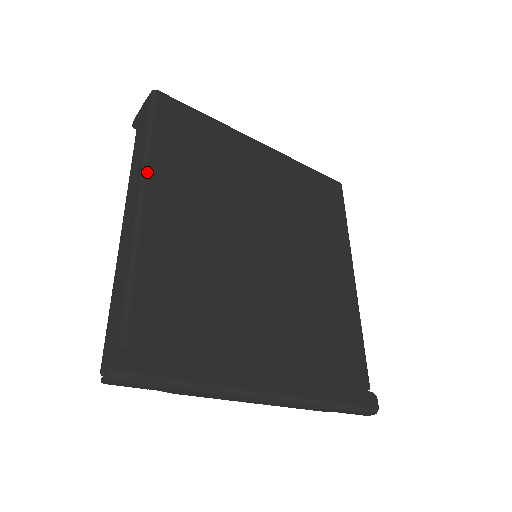
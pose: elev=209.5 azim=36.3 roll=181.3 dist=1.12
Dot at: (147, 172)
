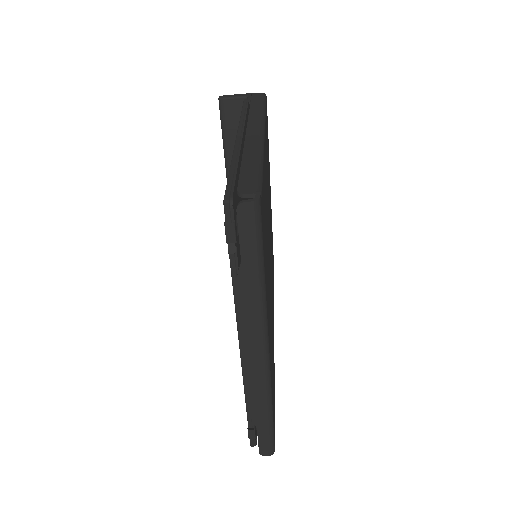
Dot at: (265, 124)
